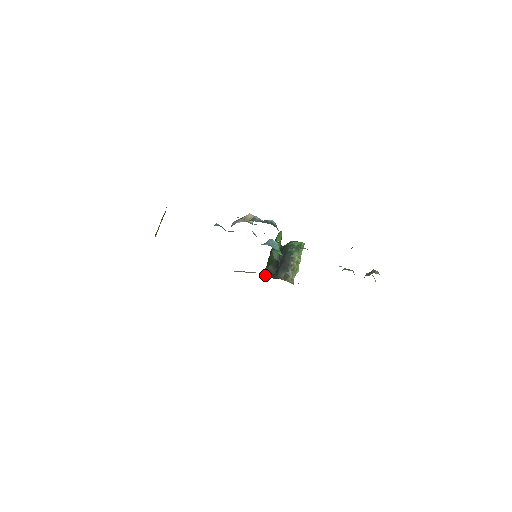
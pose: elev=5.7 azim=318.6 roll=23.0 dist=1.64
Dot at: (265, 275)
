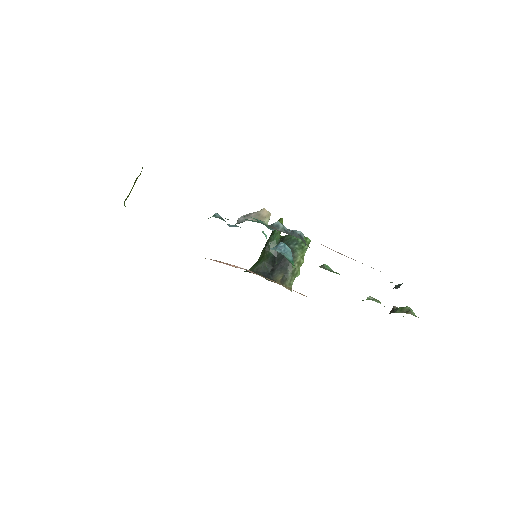
Dot at: (258, 273)
